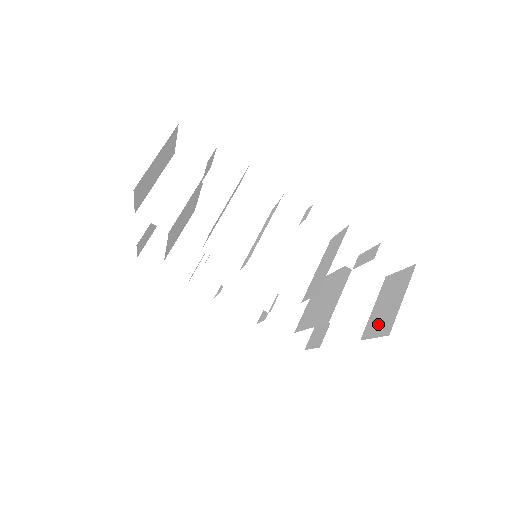
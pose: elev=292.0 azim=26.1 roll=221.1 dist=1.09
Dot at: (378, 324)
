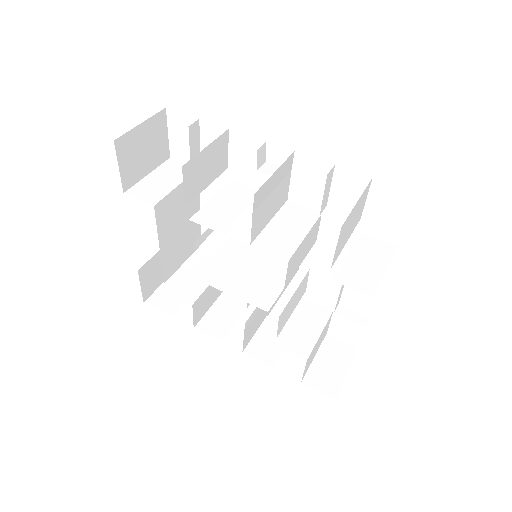
Dot at: occluded
